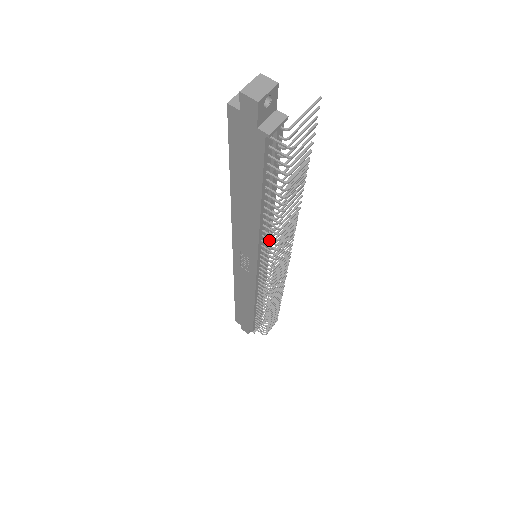
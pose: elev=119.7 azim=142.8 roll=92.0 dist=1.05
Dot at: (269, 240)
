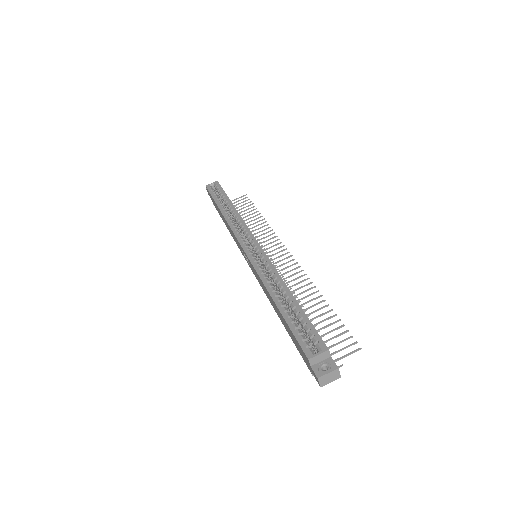
Dot at: occluded
